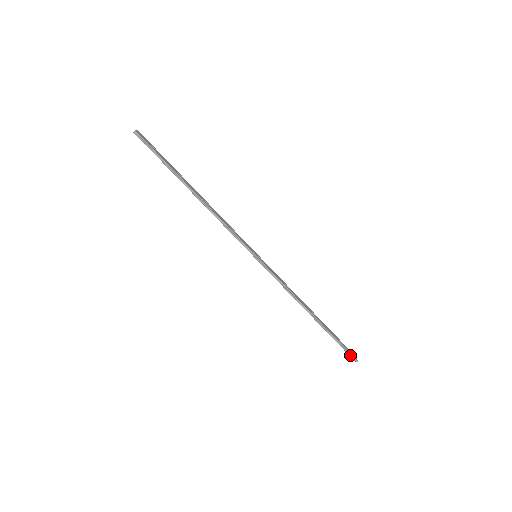
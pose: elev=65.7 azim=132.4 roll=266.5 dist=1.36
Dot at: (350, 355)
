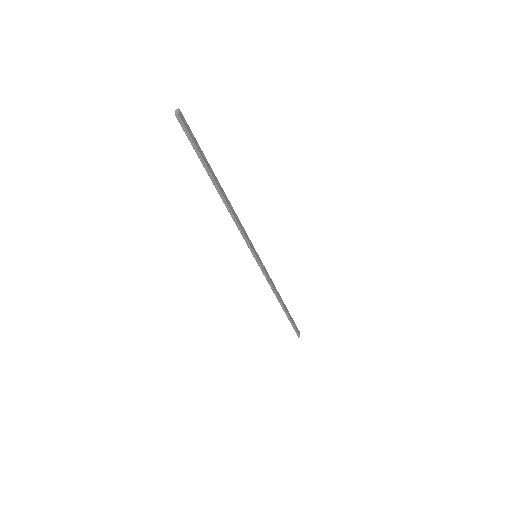
Dot at: (297, 333)
